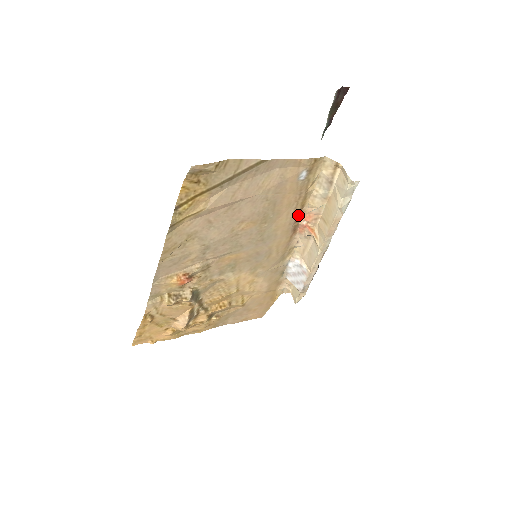
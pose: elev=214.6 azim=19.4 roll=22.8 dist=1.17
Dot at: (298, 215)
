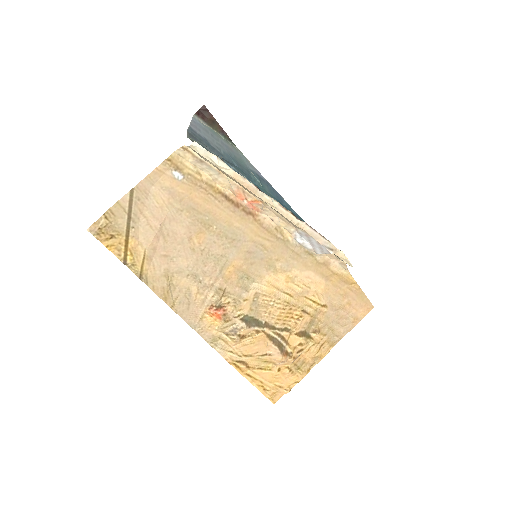
Dot at: (229, 201)
